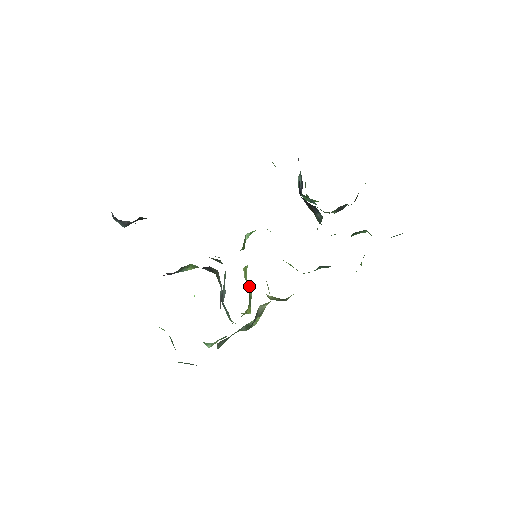
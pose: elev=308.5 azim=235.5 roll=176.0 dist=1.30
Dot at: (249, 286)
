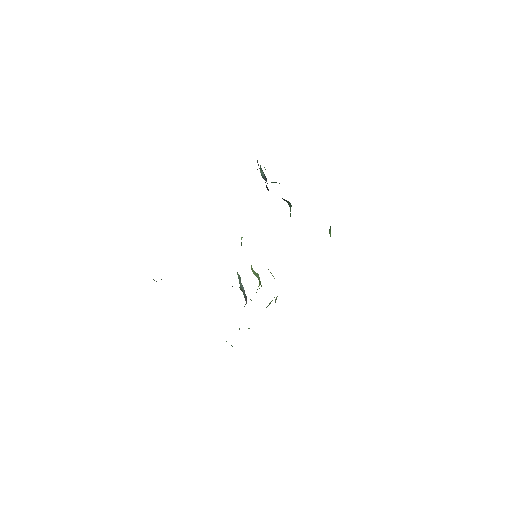
Dot at: (256, 274)
